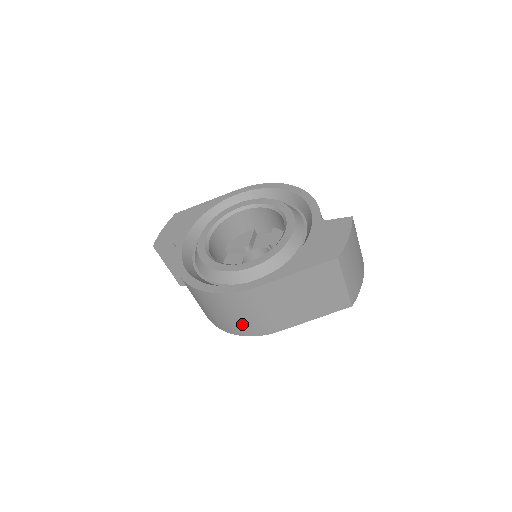
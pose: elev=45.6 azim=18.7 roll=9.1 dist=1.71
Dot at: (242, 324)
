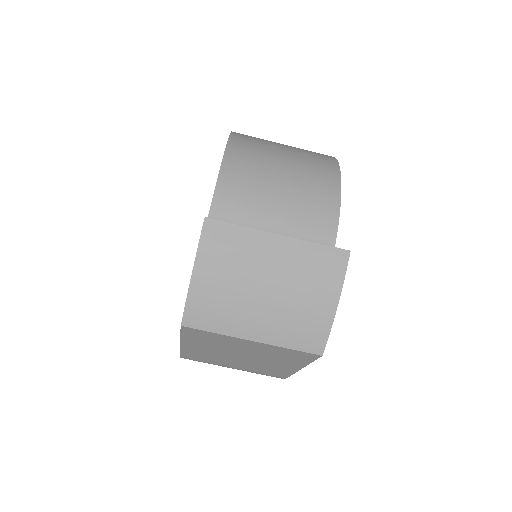
Dot at: occluded
